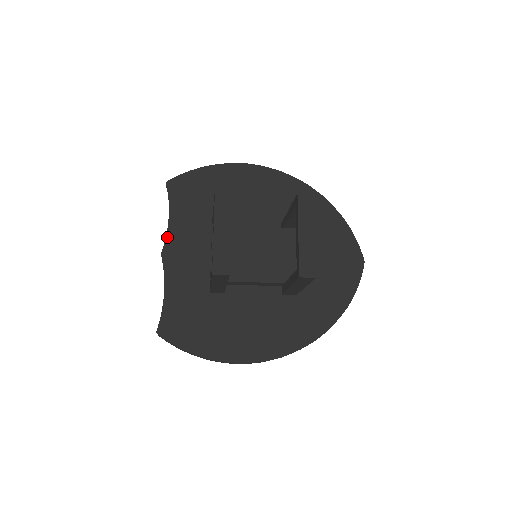
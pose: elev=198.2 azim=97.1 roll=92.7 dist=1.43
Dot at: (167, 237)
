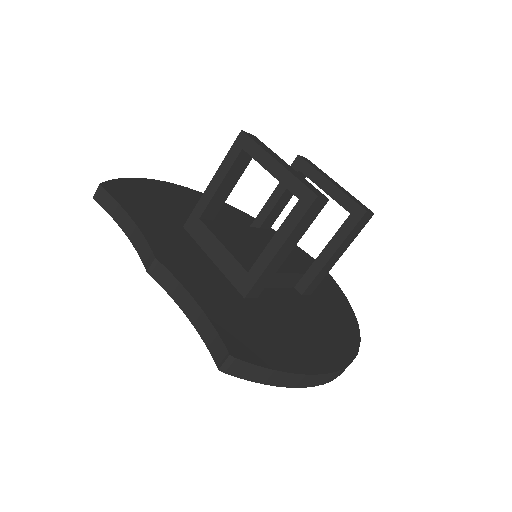
Dot at: (147, 239)
